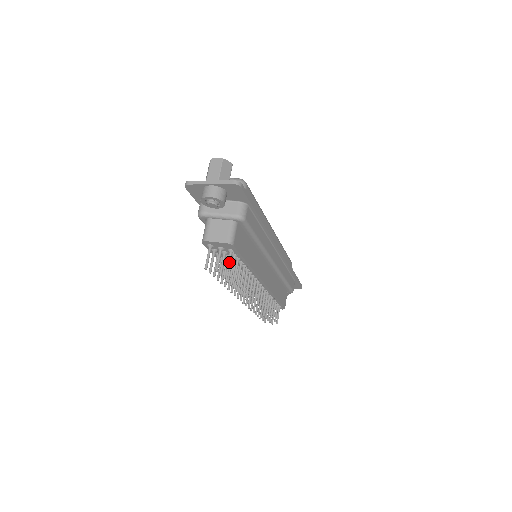
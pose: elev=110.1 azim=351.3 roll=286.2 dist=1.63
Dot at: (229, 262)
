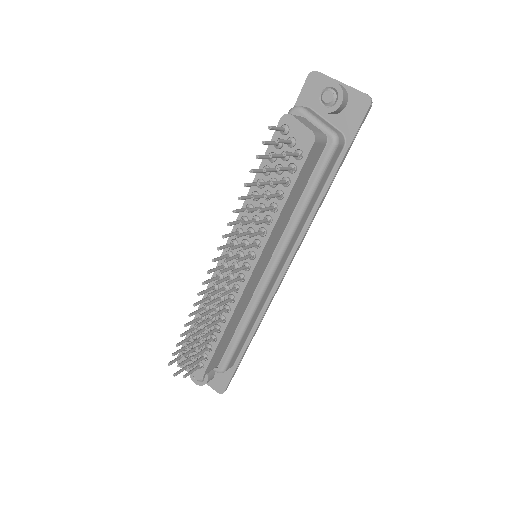
Dot at: (293, 153)
